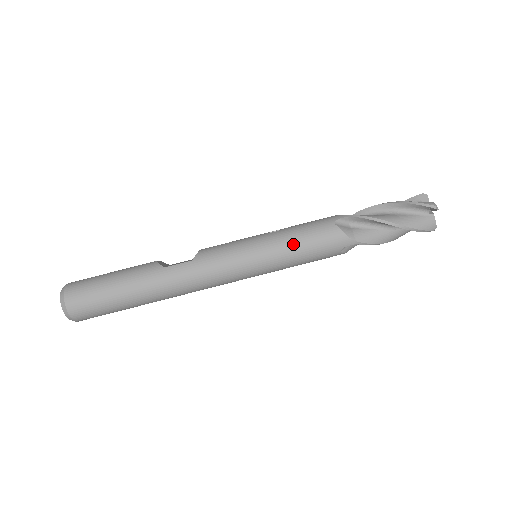
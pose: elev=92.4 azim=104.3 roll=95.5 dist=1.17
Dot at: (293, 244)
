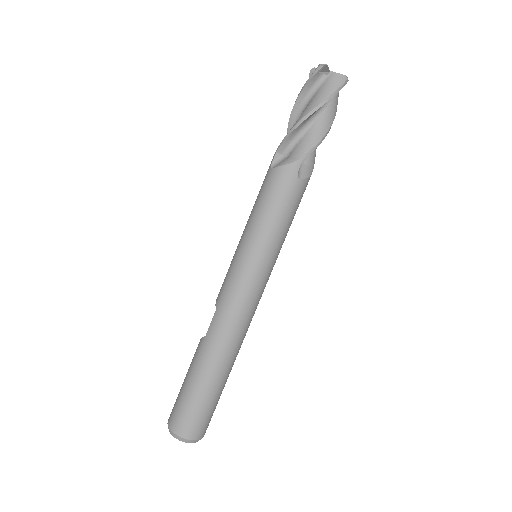
Dot at: (261, 217)
